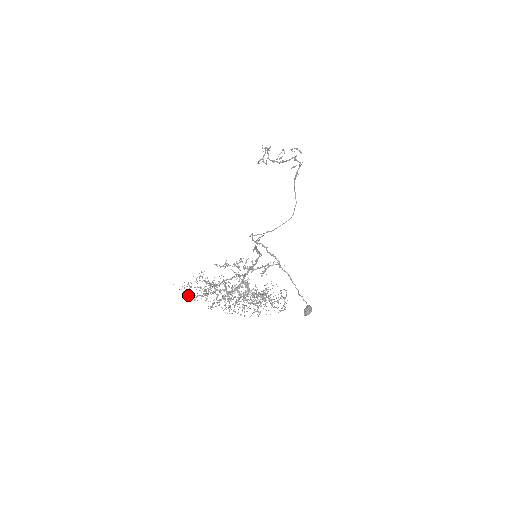
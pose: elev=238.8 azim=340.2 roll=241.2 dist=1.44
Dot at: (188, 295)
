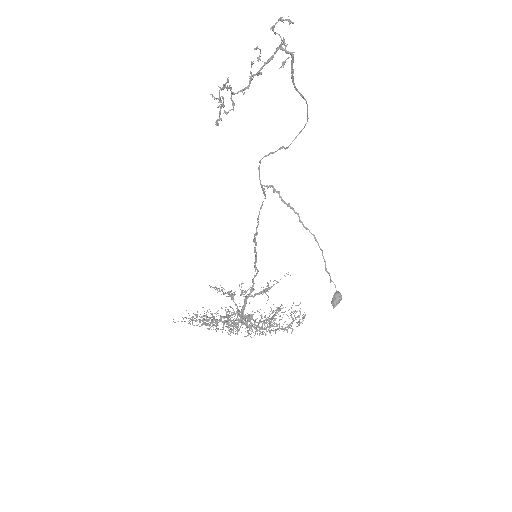
Dot at: (196, 319)
